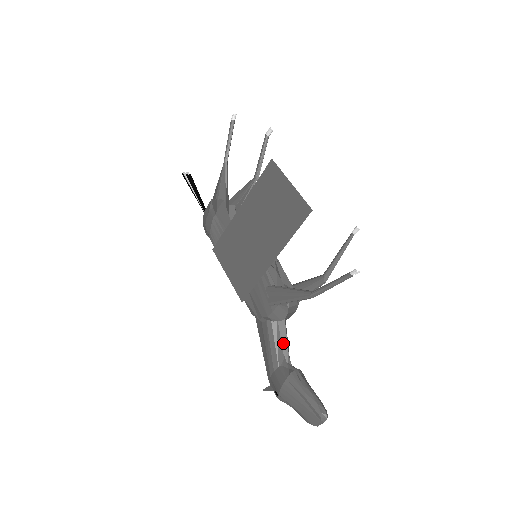
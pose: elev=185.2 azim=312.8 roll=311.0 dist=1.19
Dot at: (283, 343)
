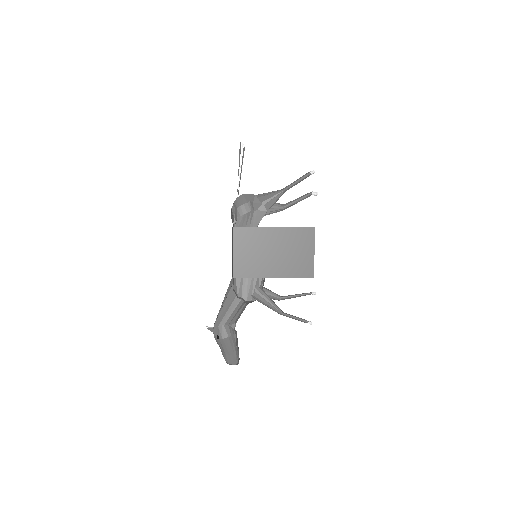
Dot at: (239, 315)
